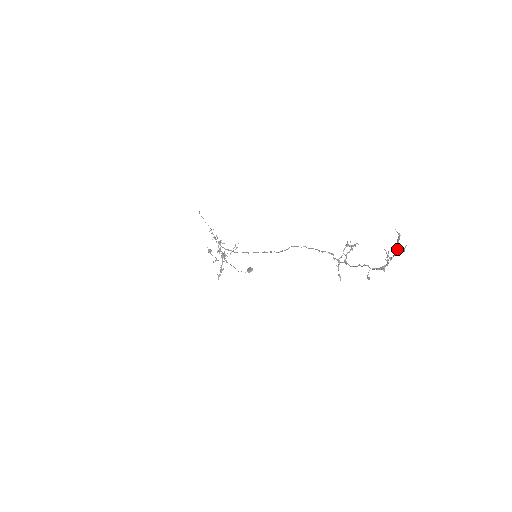
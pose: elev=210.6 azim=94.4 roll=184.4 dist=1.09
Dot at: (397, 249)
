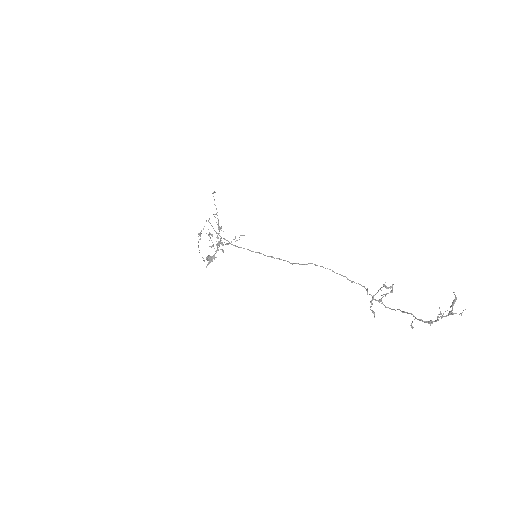
Dot at: occluded
